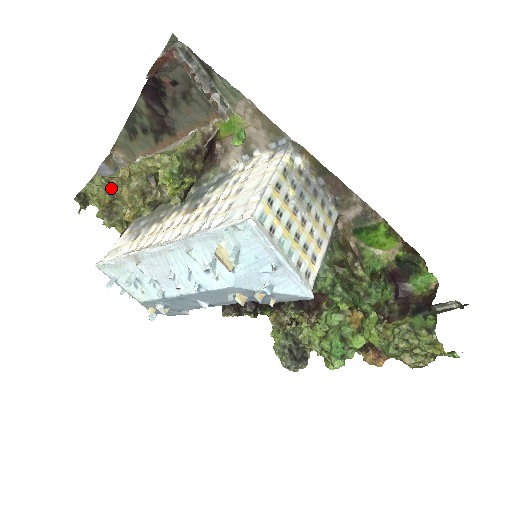
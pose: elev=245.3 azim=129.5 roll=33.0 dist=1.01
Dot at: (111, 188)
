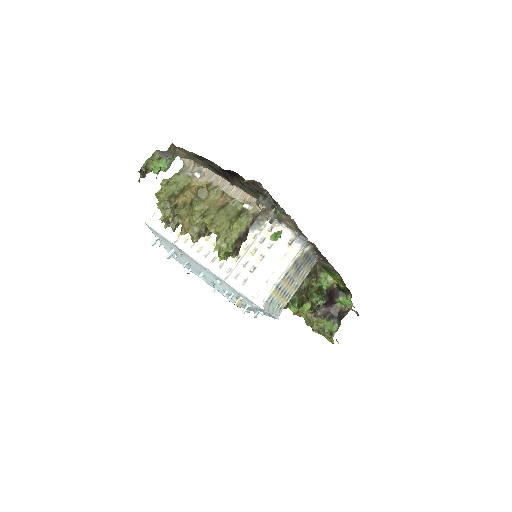
Dot at: (175, 208)
